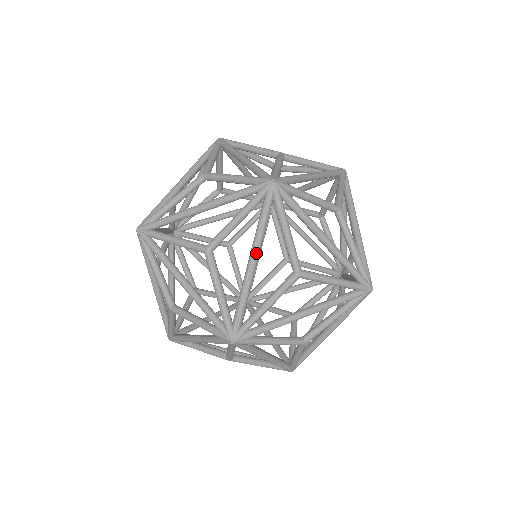
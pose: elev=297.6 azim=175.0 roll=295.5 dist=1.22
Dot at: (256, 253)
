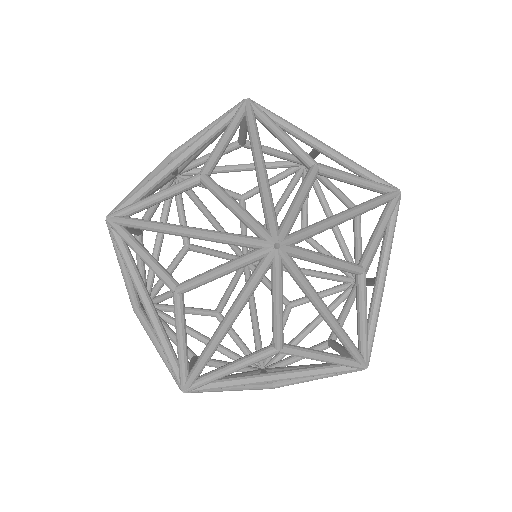
Dot at: (324, 307)
